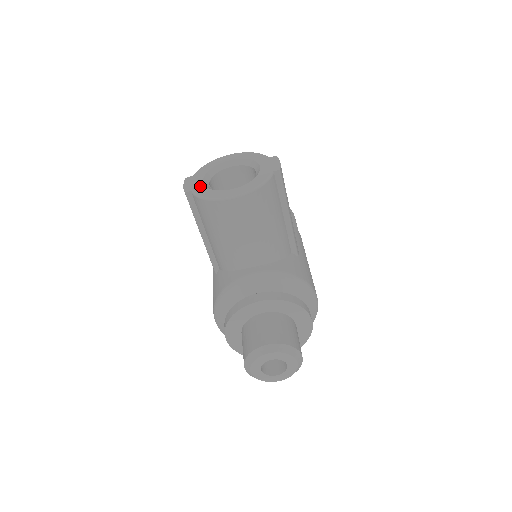
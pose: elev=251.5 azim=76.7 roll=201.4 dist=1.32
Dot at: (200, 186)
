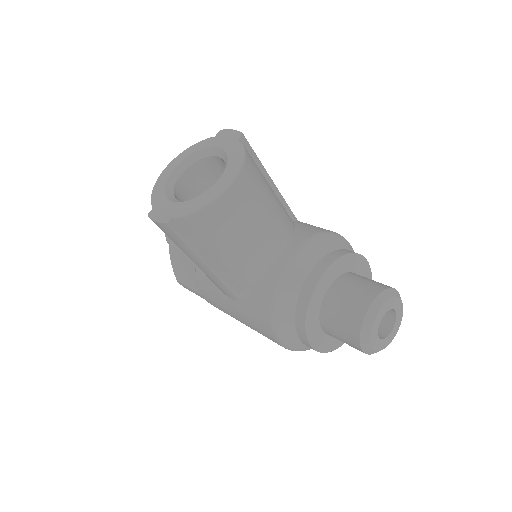
Dot at: (176, 206)
